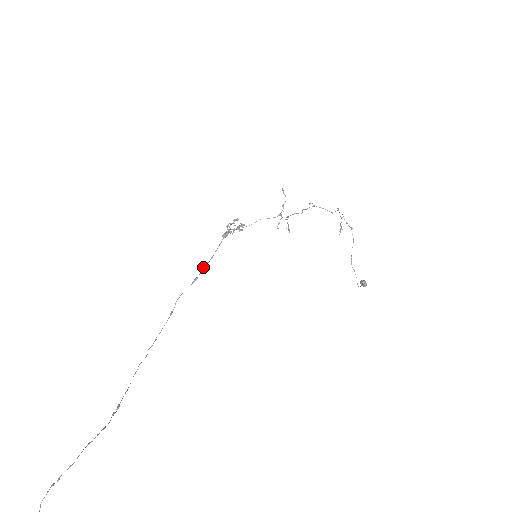
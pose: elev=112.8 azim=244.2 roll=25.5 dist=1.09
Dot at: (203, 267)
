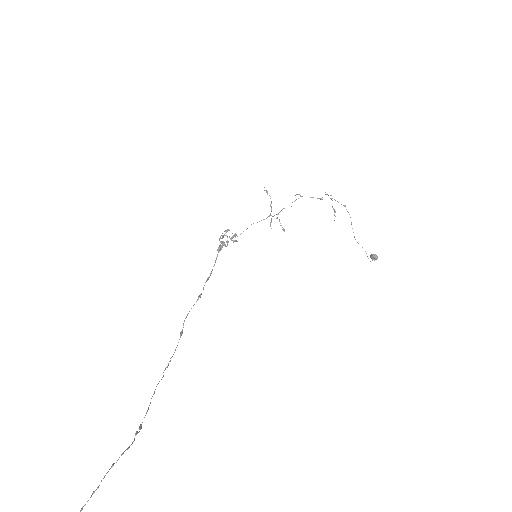
Dot at: occluded
